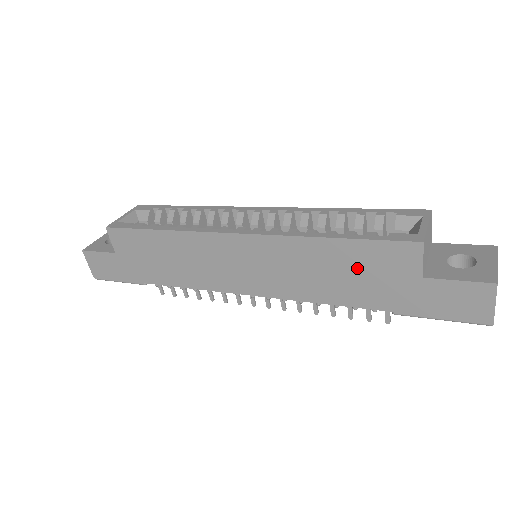
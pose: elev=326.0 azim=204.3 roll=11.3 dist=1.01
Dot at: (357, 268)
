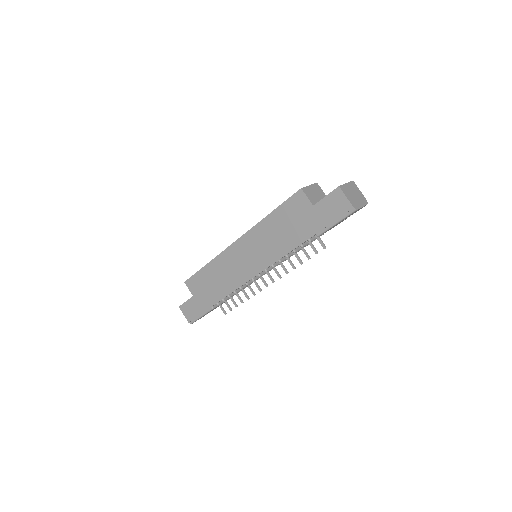
Dot at: (288, 221)
